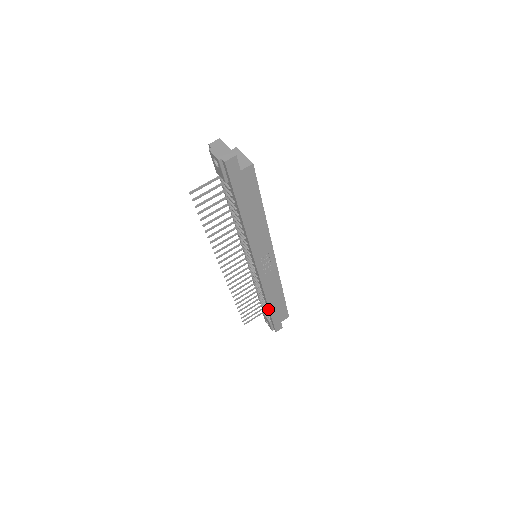
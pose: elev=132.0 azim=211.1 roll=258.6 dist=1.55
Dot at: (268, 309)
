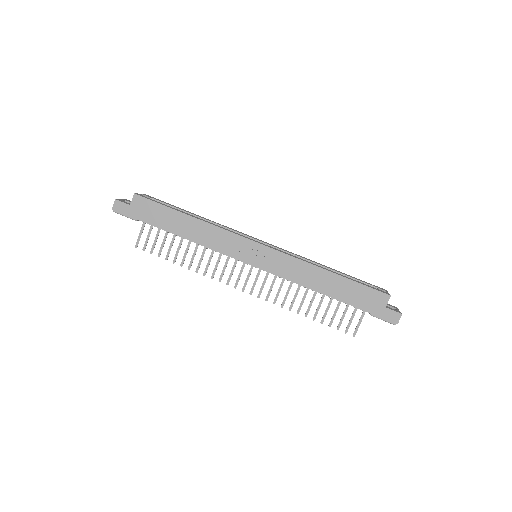
Dot at: (338, 300)
